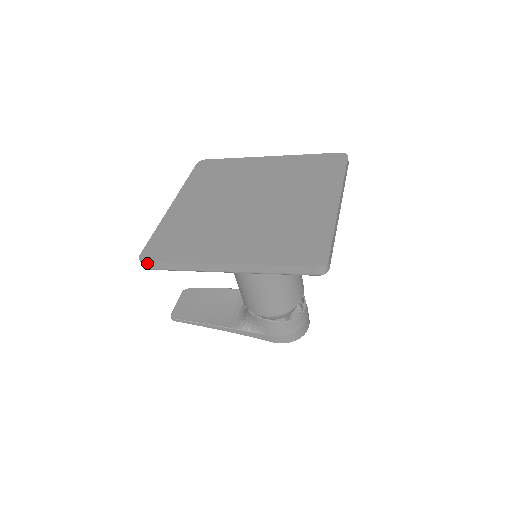
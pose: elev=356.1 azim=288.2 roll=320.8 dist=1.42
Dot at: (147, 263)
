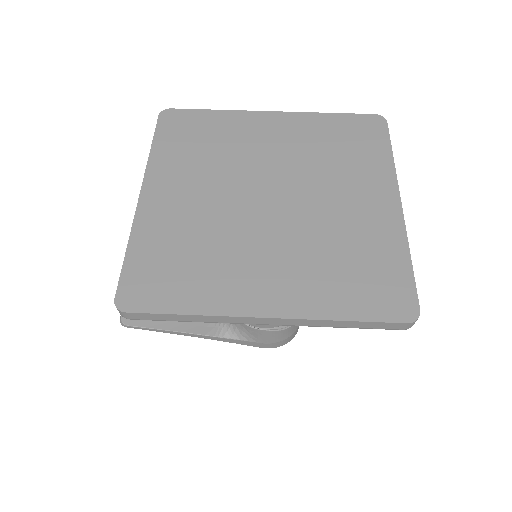
Dot at: (132, 314)
